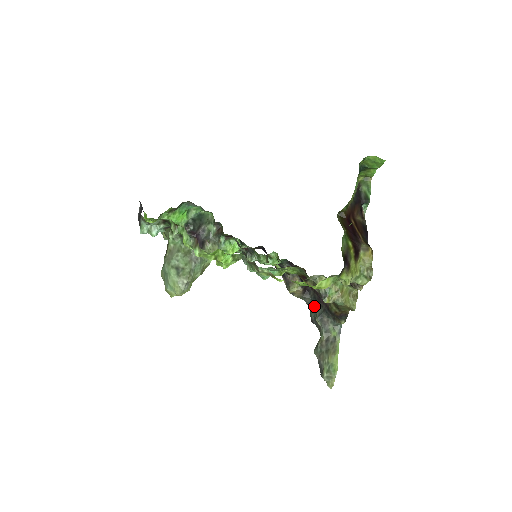
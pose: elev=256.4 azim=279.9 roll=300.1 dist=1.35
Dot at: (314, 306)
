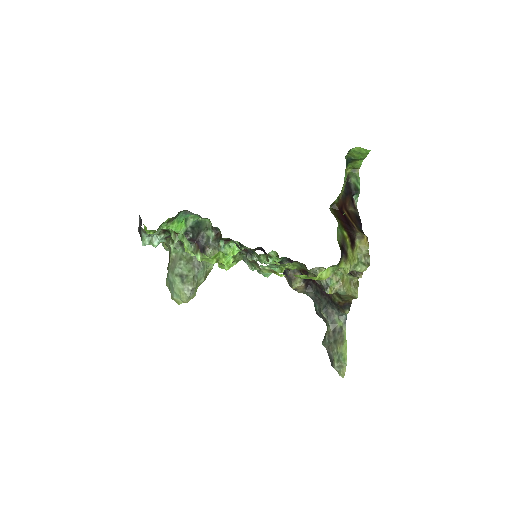
Dot at: (318, 299)
